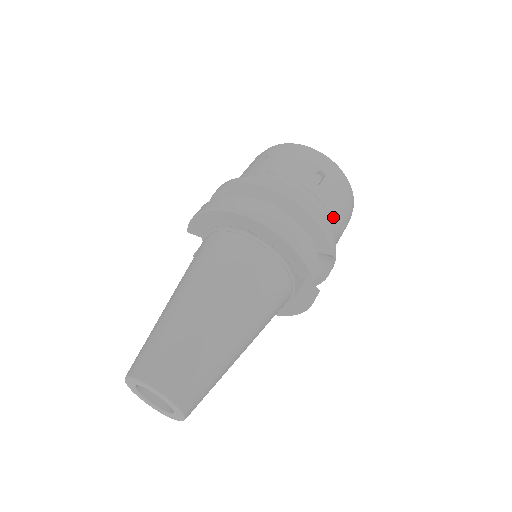
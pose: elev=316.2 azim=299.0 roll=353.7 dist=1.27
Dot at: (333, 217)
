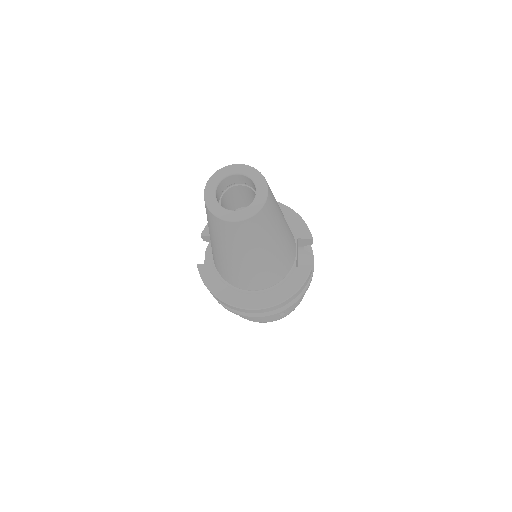
Dot at: occluded
